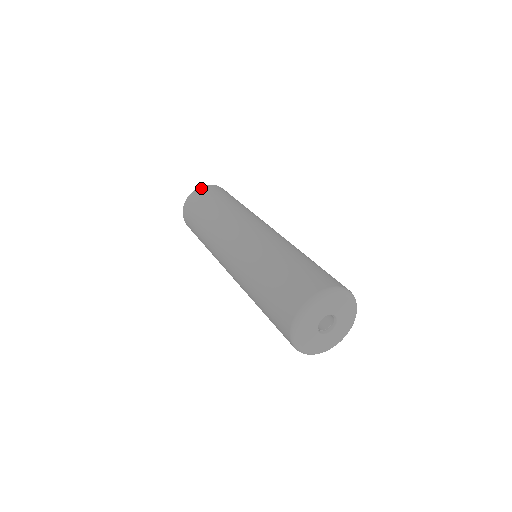
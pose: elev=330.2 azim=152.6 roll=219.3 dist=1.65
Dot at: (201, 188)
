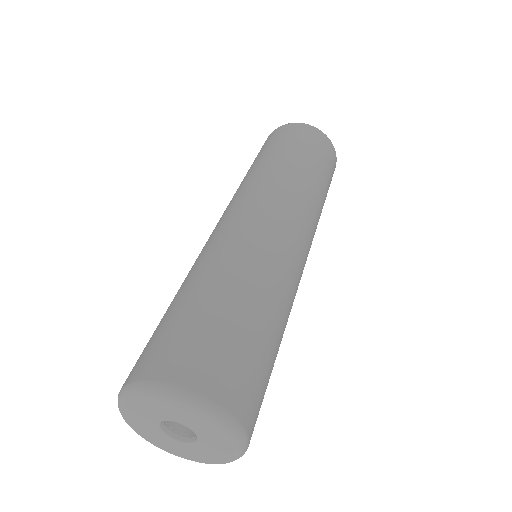
Dot at: (295, 125)
